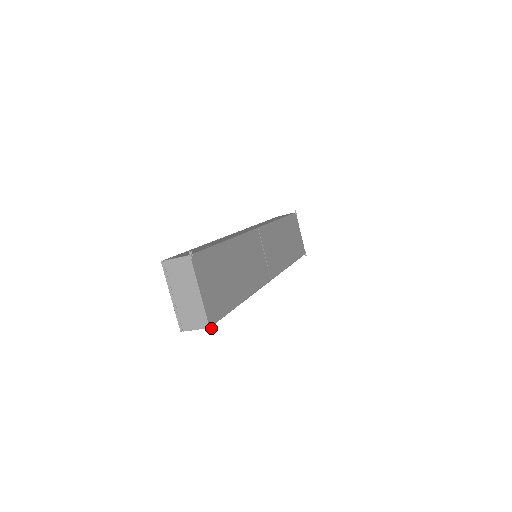
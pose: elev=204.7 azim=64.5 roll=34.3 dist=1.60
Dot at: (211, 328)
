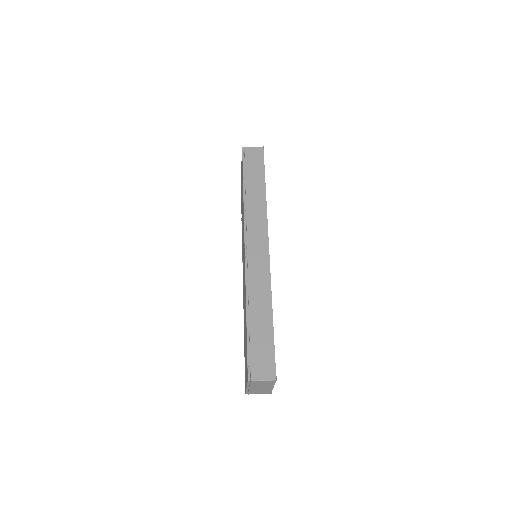
Dot at: (271, 392)
